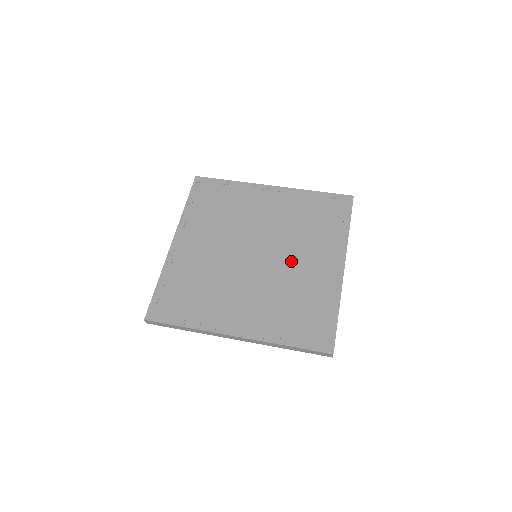
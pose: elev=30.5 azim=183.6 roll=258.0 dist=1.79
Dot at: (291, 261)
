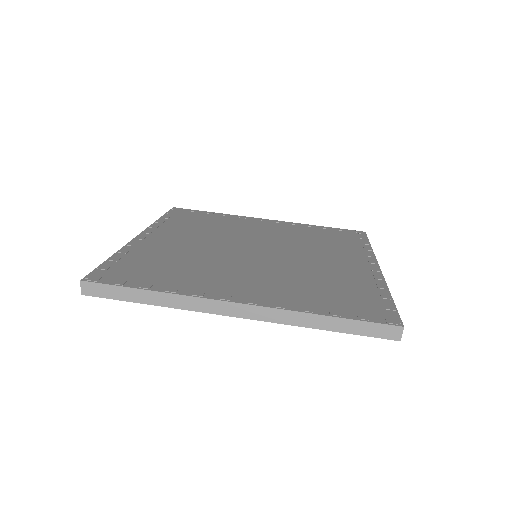
Dot at: (306, 258)
